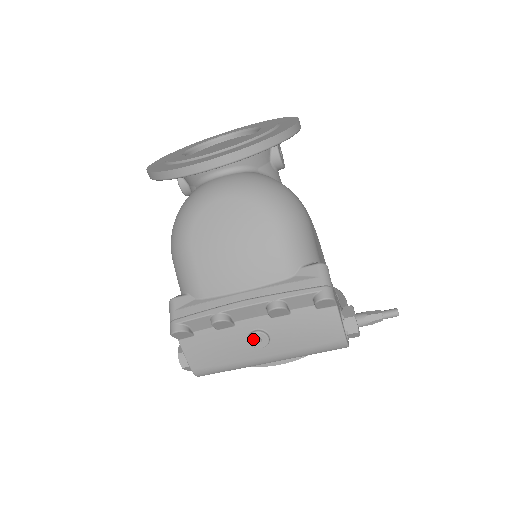
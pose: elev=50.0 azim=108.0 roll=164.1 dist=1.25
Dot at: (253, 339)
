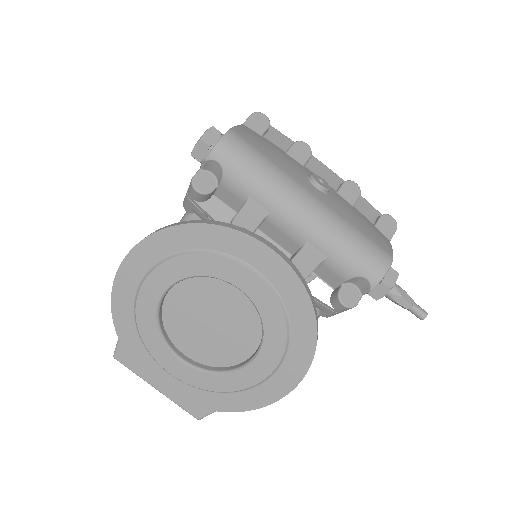
Dot at: (317, 177)
